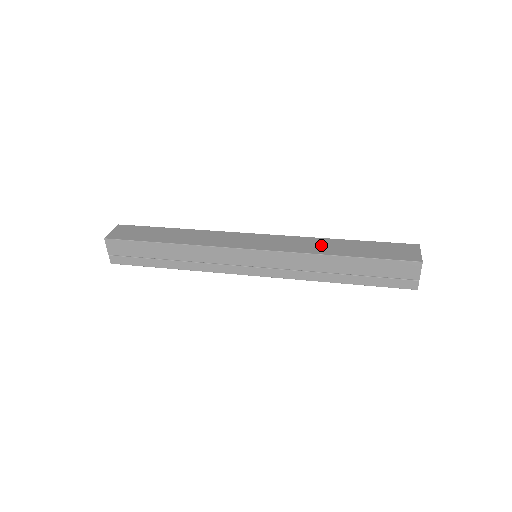
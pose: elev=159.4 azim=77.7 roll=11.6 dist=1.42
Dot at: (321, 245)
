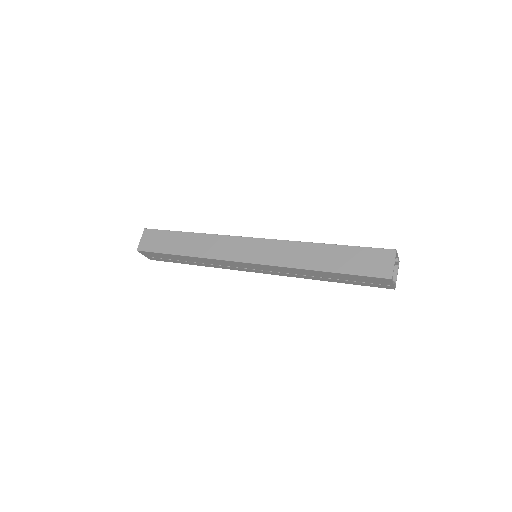
Dot at: (305, 255)
